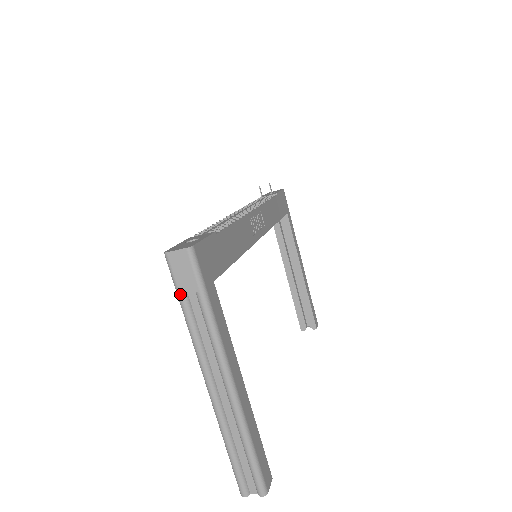
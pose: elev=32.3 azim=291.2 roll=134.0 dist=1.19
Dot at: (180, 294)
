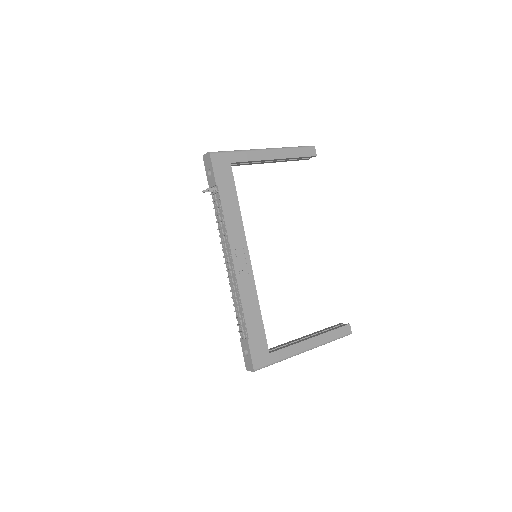
Dot at: occluded
